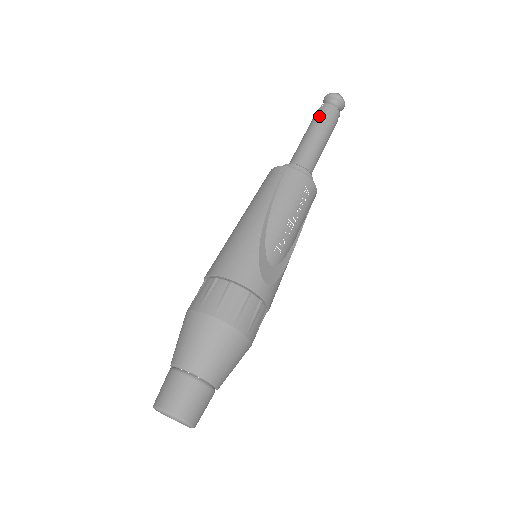
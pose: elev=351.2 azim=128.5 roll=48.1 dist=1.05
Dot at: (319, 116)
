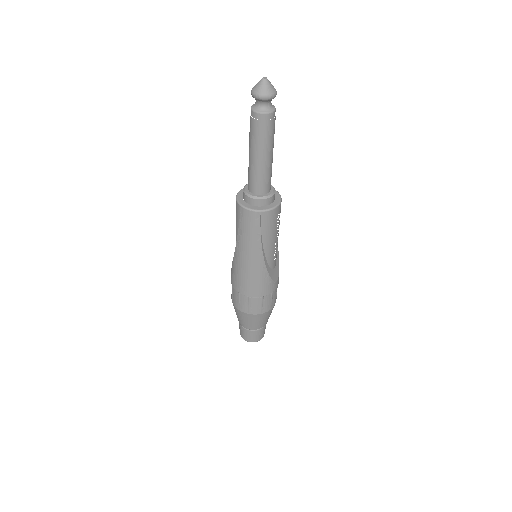
Dot at: (261, 135)
